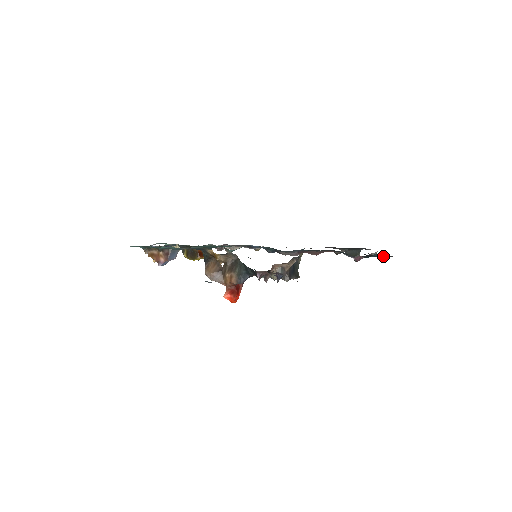
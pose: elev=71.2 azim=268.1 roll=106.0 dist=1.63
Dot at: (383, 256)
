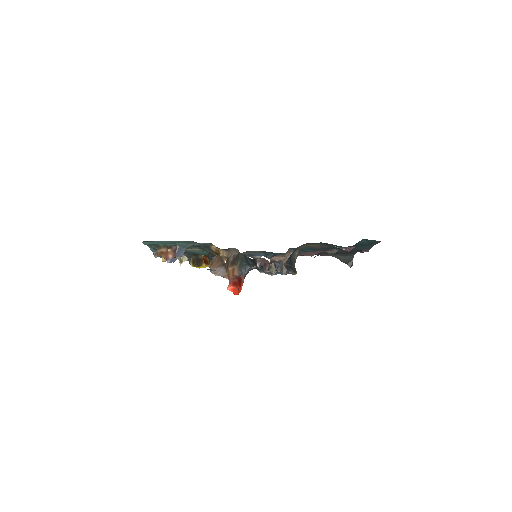
Dot at: (370, 242)
